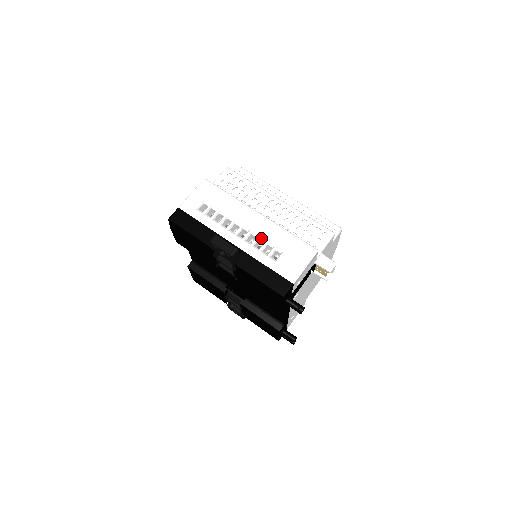
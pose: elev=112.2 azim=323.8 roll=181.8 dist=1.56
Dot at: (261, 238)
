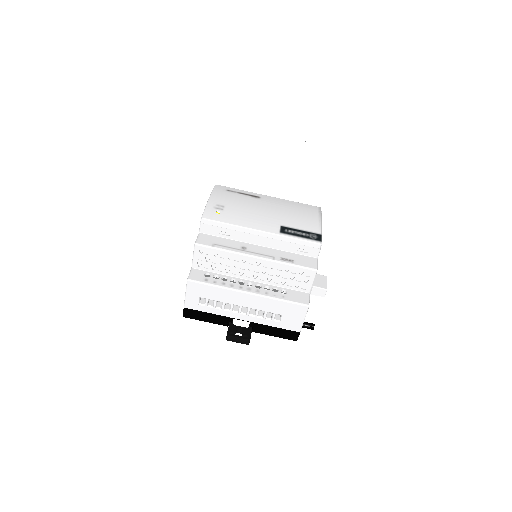
Dot at: (260, 310)
